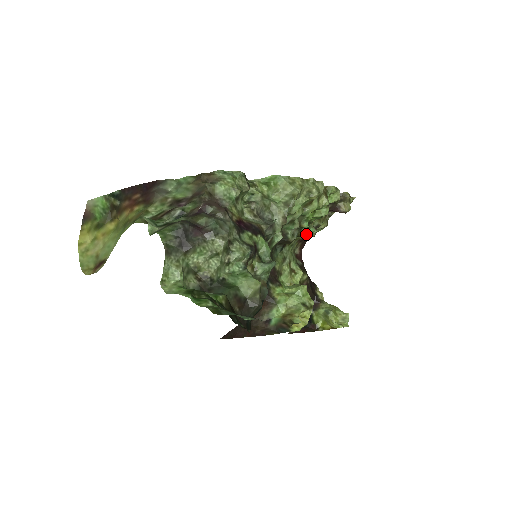
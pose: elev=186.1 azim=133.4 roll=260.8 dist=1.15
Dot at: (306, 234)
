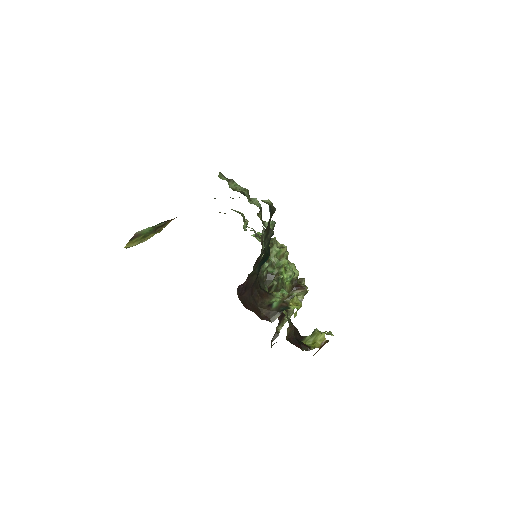
Dot at: (282, 293)
